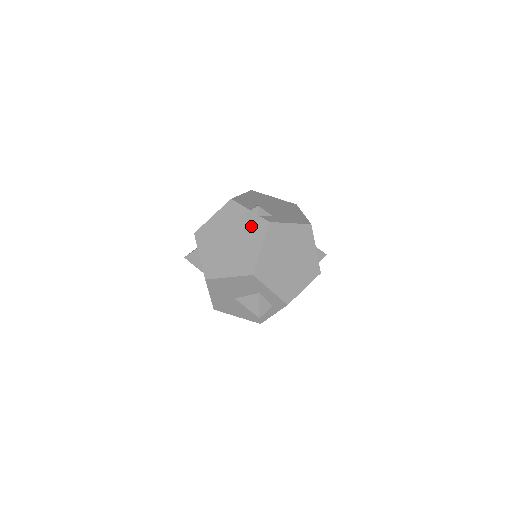
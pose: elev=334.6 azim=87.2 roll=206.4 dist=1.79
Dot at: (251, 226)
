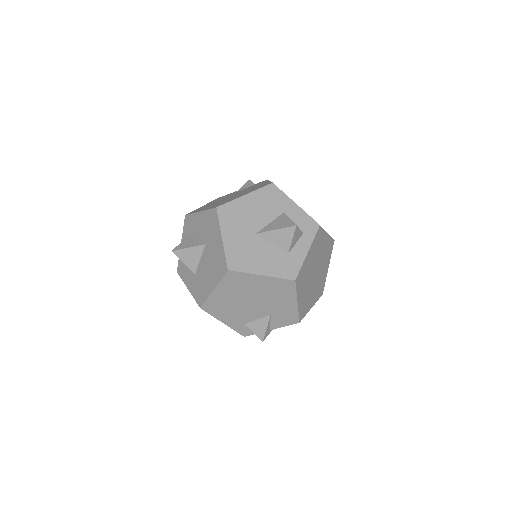
Dot at: occluded
